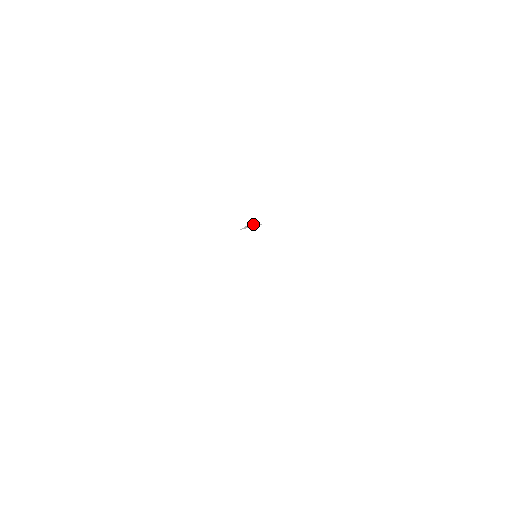
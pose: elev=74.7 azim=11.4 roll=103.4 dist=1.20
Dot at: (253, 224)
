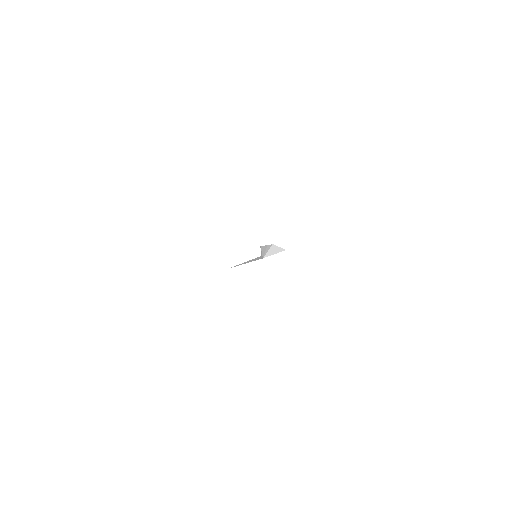
Dot at: (275, 249)
